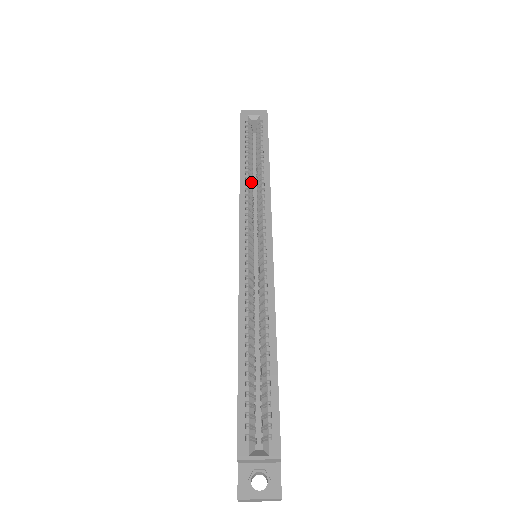
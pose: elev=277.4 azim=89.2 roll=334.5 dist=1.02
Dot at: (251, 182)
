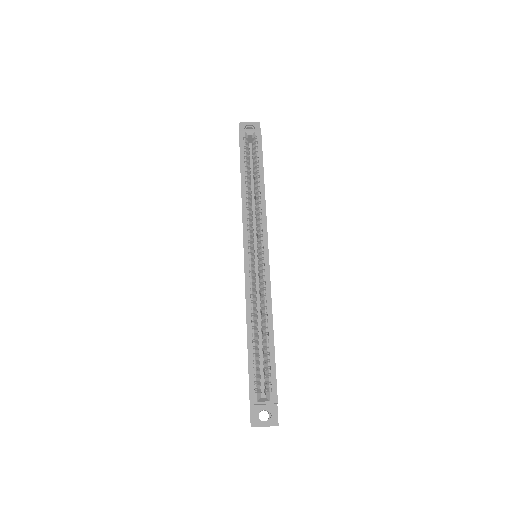
Dot at: (250, 194)
